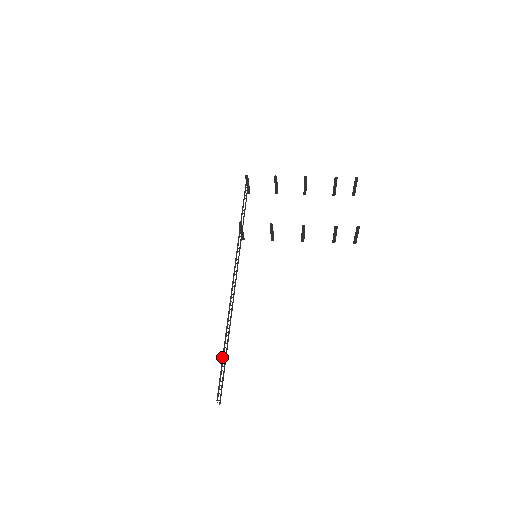
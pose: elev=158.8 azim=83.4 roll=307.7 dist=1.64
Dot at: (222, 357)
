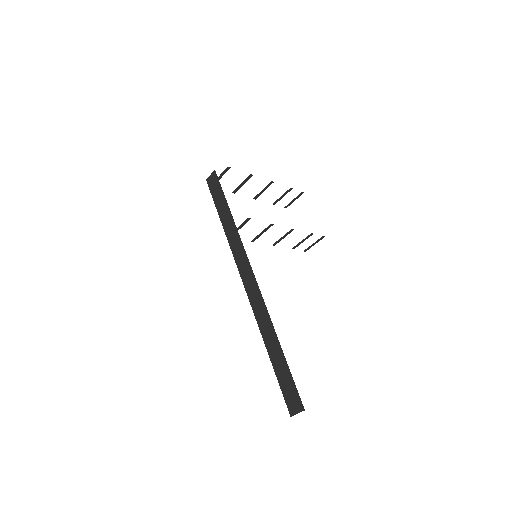
Dot at: (286, 363)
